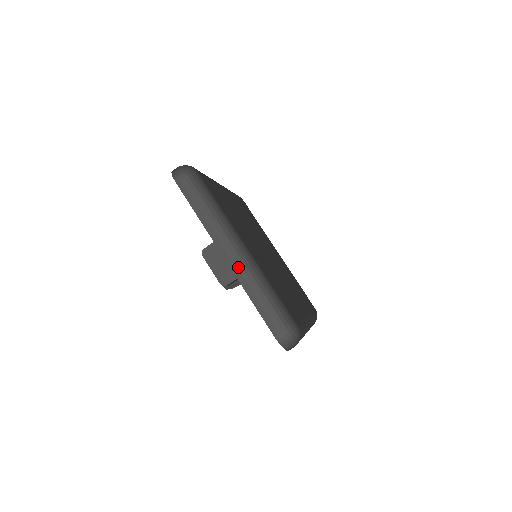
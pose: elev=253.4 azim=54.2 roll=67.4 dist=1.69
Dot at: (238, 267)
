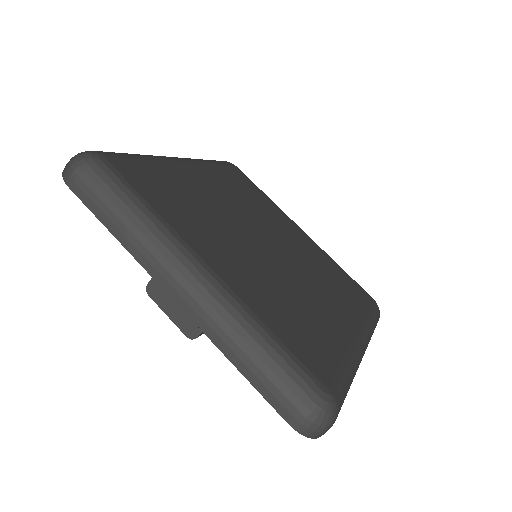
Dot at: (199, 311)
